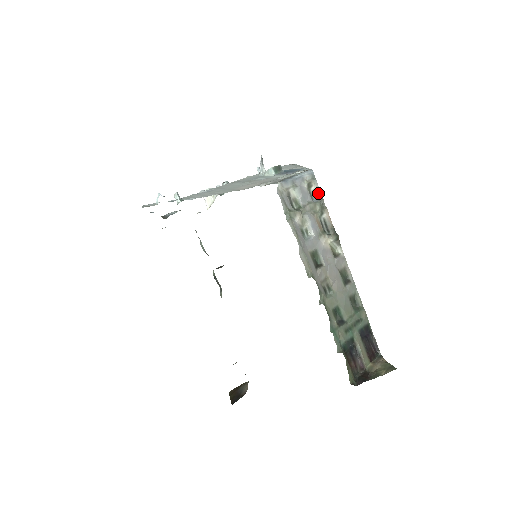
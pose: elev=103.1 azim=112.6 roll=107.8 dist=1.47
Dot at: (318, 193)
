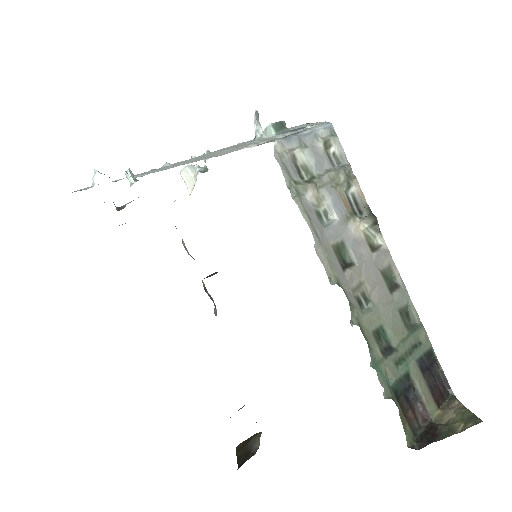
Dot at: (341, 156)
